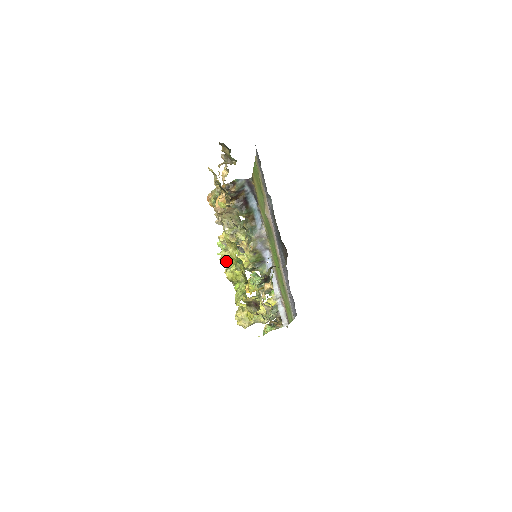
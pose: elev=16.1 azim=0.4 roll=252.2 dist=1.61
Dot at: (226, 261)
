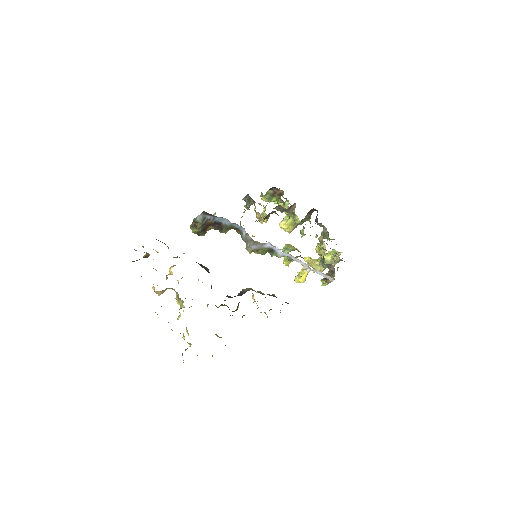
Dot at: occluded
